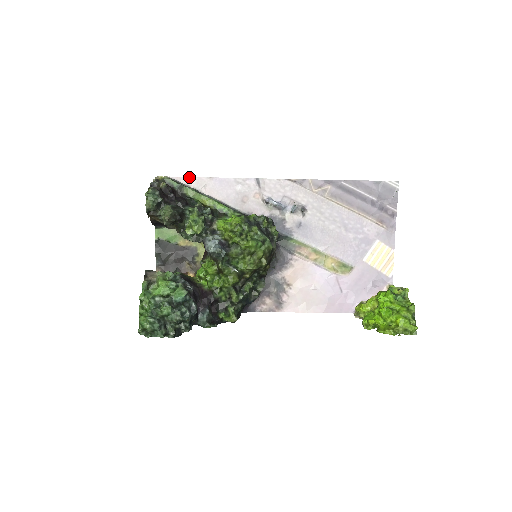
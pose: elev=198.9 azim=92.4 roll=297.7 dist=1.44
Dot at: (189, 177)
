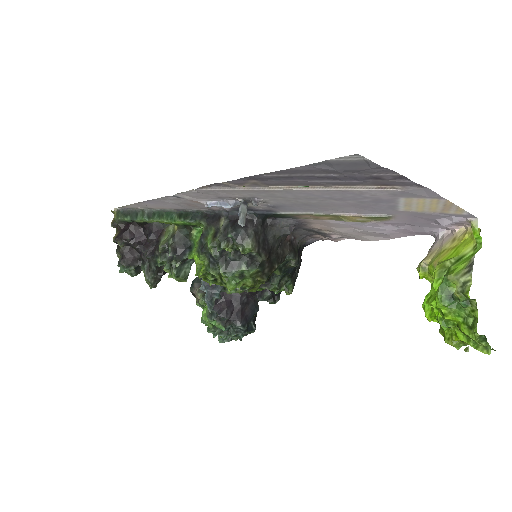
Dot at: (127, 205)
